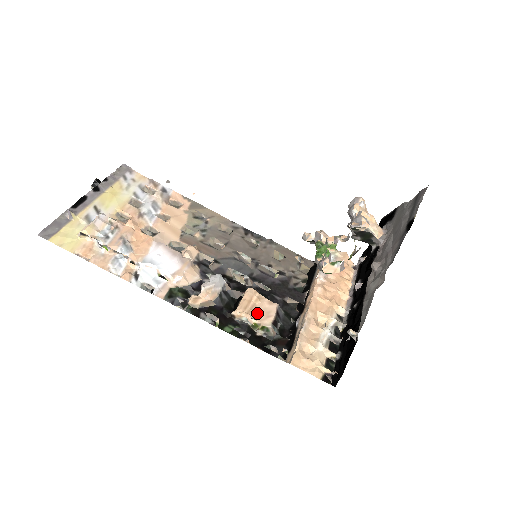
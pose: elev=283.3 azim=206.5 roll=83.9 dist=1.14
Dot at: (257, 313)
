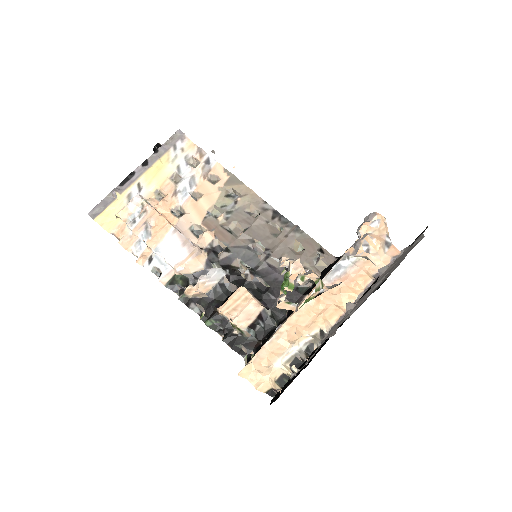
Dot at: (237, 314)
